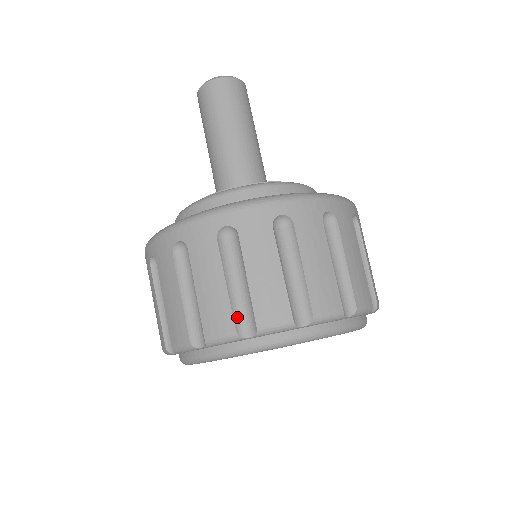
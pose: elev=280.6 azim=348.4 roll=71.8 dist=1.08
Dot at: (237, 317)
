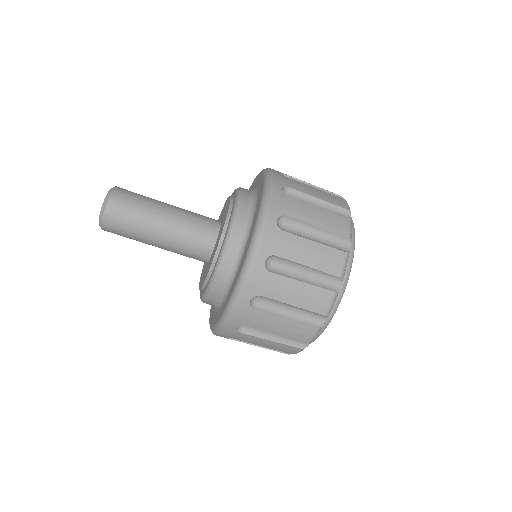
Dot at: occluded
